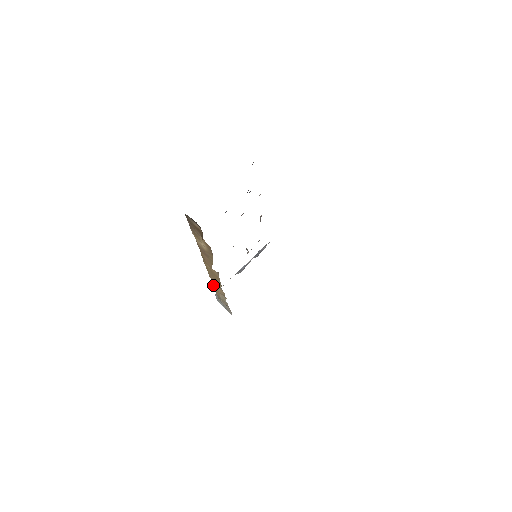
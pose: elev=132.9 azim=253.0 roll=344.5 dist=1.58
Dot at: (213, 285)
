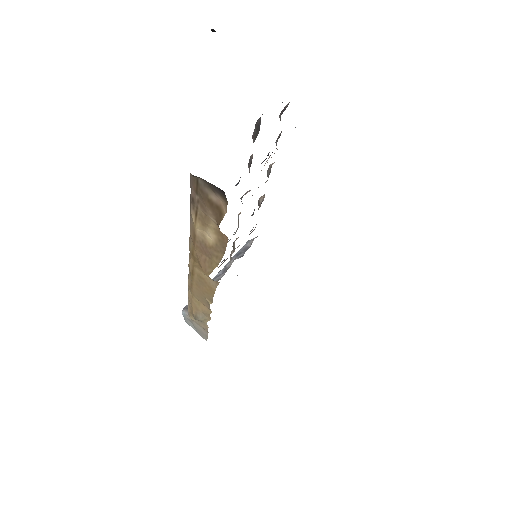
Dot at: (190, 299)
